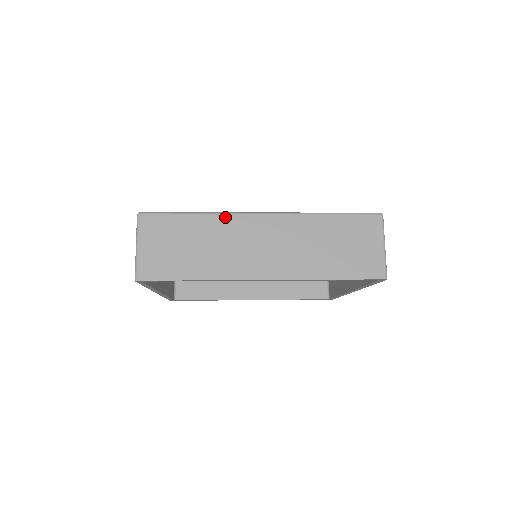
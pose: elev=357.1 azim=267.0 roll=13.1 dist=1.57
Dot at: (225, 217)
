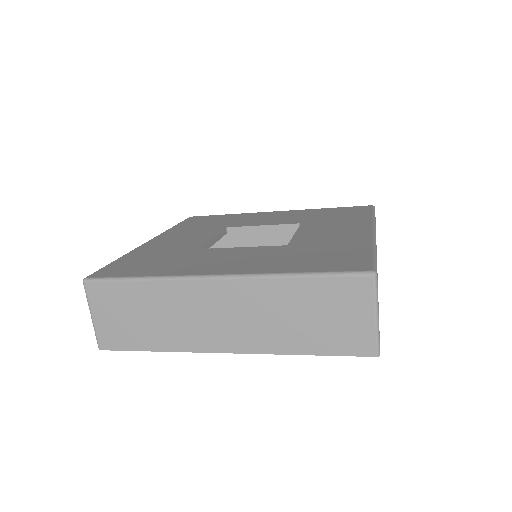
Dot at: (173, 283)
